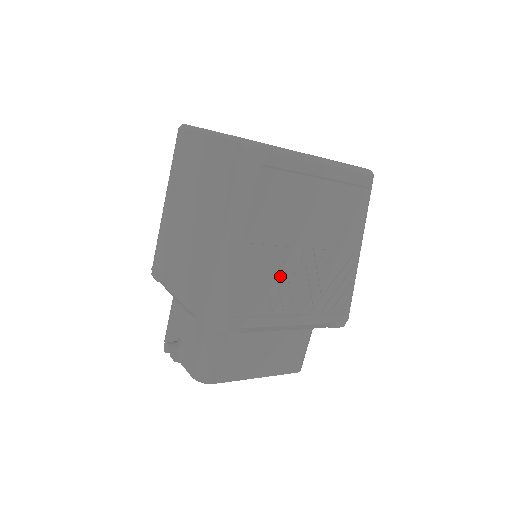
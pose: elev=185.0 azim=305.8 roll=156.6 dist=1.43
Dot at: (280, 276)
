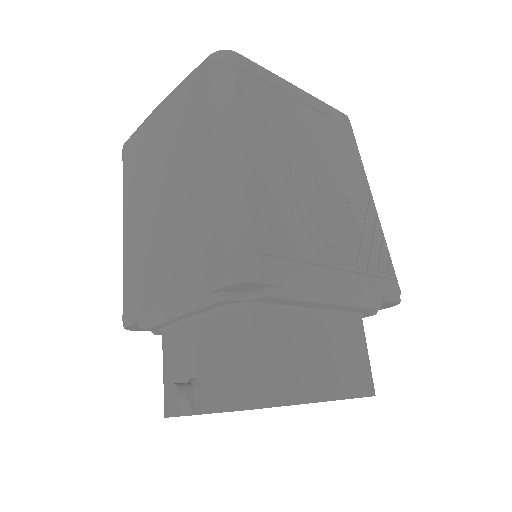
Dot at: (302, 207)
